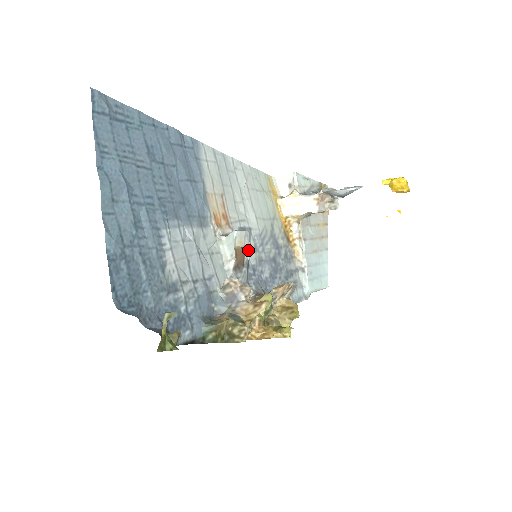
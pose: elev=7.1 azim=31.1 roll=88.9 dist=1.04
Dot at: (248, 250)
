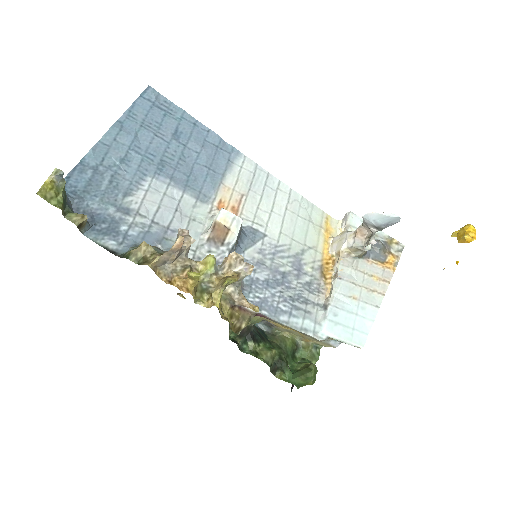
Dot at: (235, 234)
